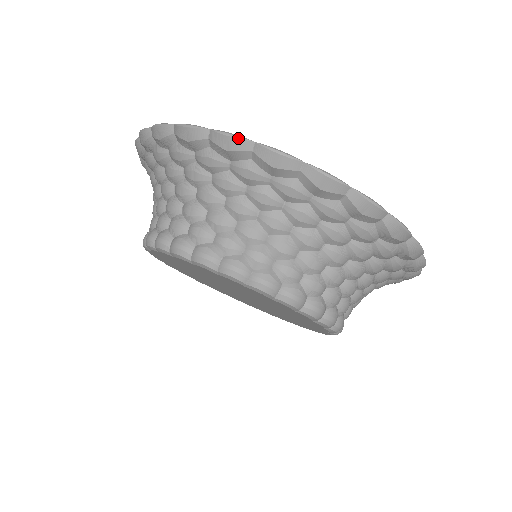
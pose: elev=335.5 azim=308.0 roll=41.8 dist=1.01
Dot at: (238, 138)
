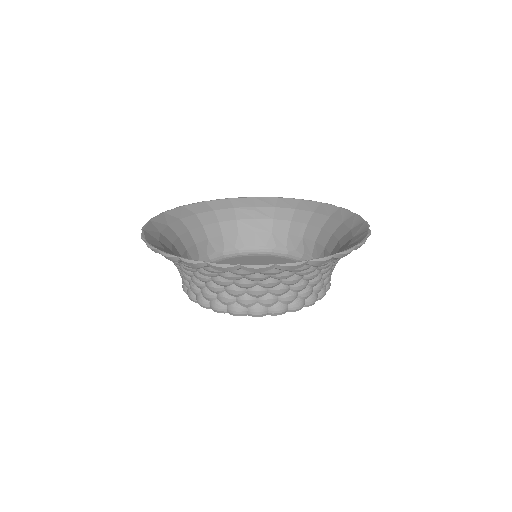
Dot at: (300, 264)
